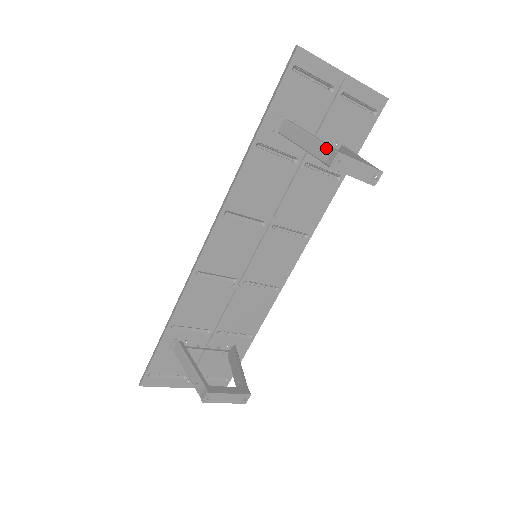
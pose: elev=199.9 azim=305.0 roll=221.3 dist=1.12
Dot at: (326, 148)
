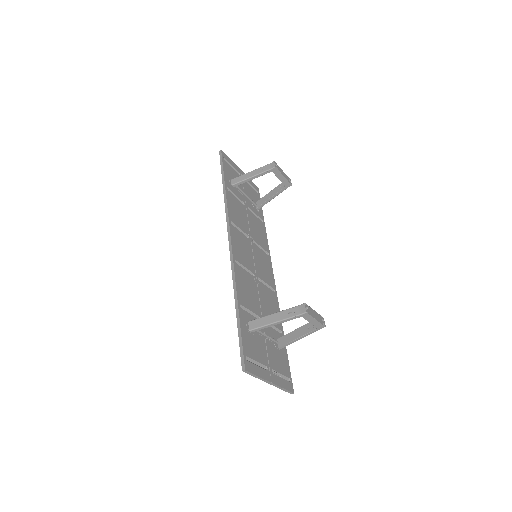
Dot at: (266, 166)
